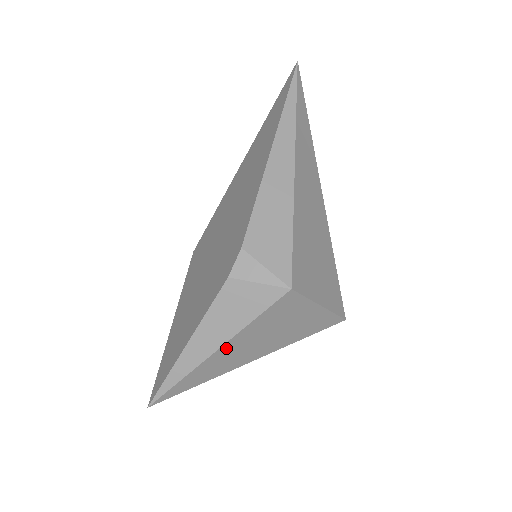
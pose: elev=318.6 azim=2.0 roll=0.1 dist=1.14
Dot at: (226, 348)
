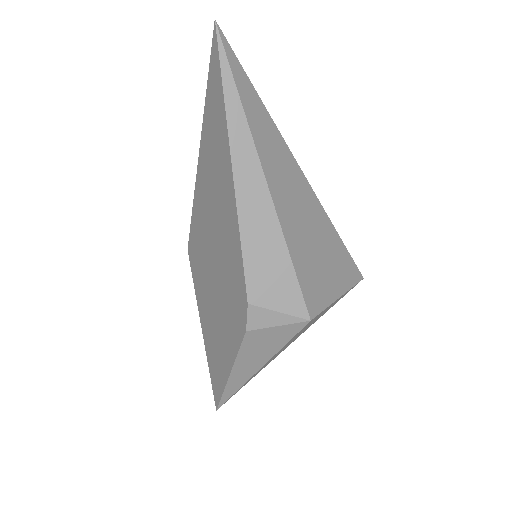
Dot at: (265, 364)
